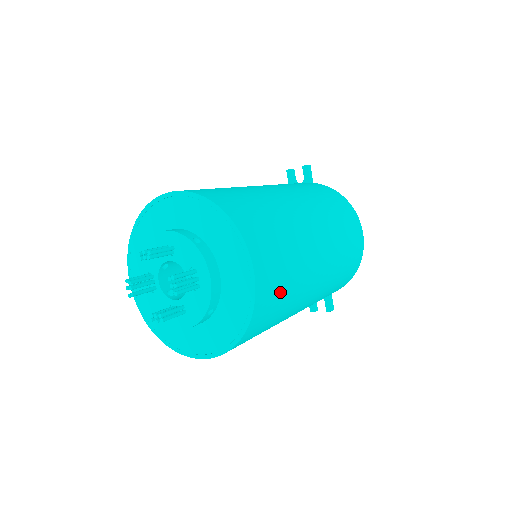
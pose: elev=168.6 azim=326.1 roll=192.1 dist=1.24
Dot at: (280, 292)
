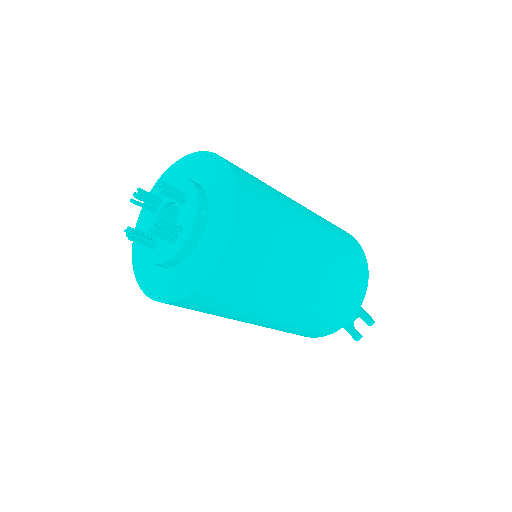
Dot at: (263, 194)
